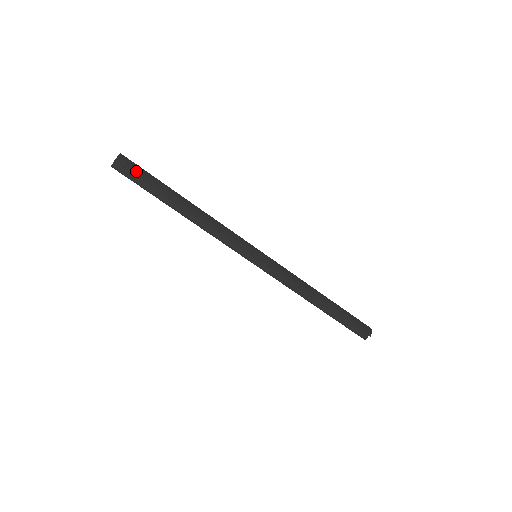
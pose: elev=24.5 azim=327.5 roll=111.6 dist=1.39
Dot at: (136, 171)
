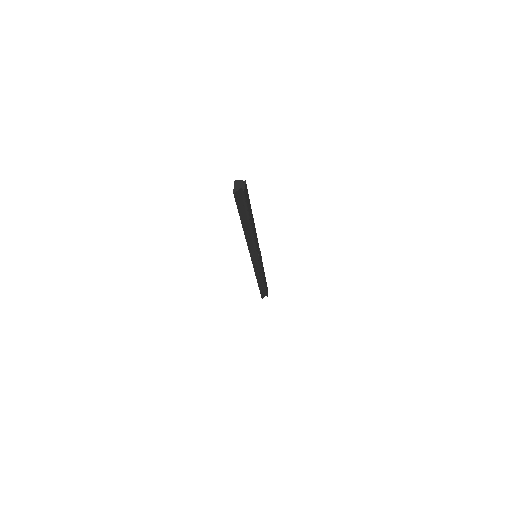
Dot at: (247, 199)
